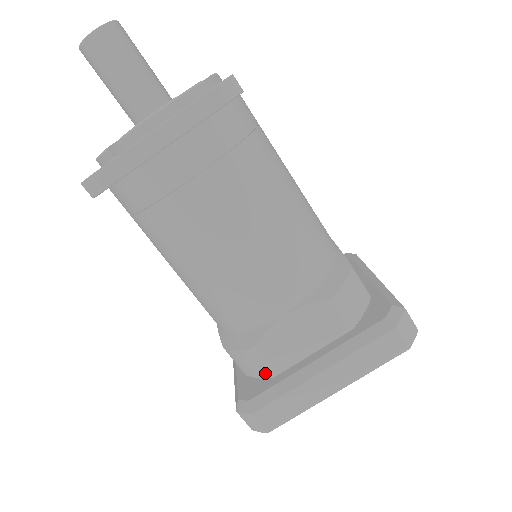
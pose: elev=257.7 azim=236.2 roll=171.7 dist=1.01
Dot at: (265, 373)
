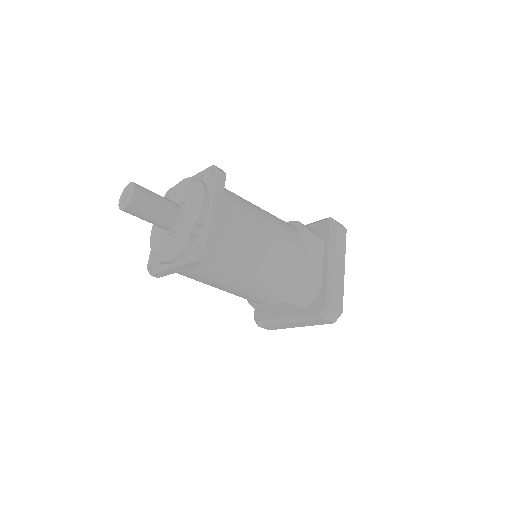
Dot at: (316, 291)
